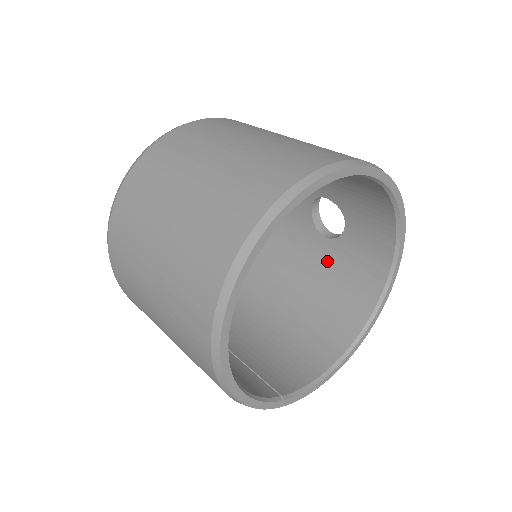
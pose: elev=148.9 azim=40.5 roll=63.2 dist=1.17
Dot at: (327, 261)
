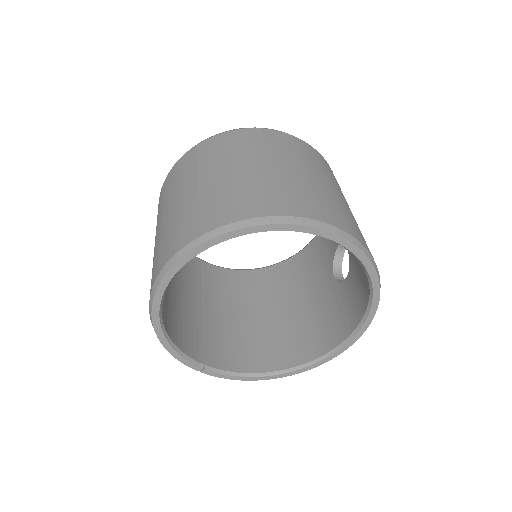
Dot at: (324, 295)
